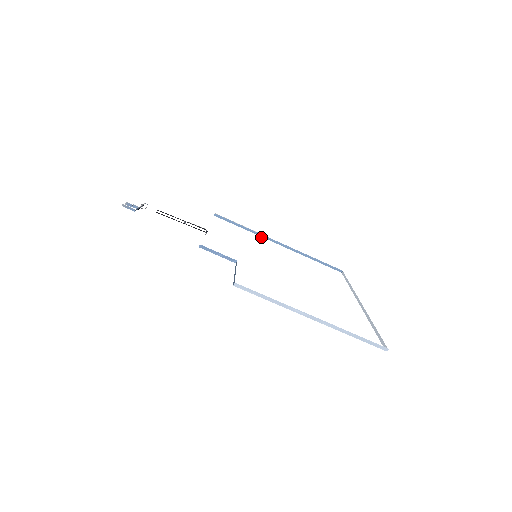
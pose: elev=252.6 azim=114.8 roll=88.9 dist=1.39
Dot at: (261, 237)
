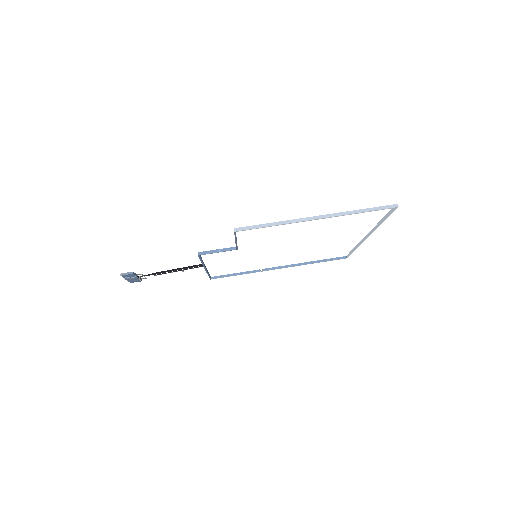
Dot at: occluded
